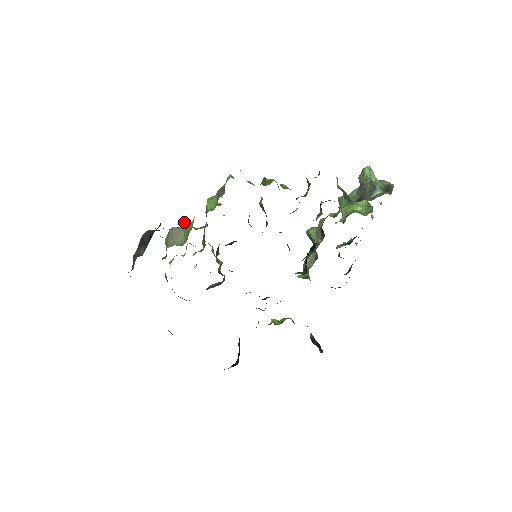
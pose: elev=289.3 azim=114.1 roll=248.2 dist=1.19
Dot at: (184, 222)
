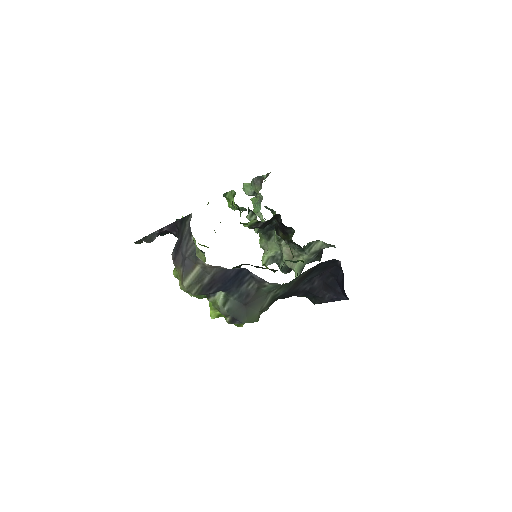
Dot at: occluded
